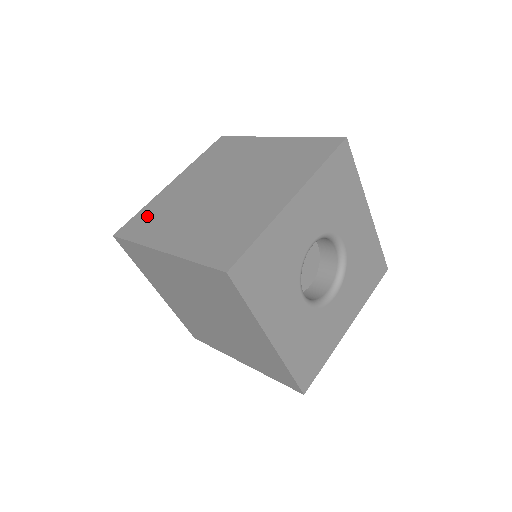
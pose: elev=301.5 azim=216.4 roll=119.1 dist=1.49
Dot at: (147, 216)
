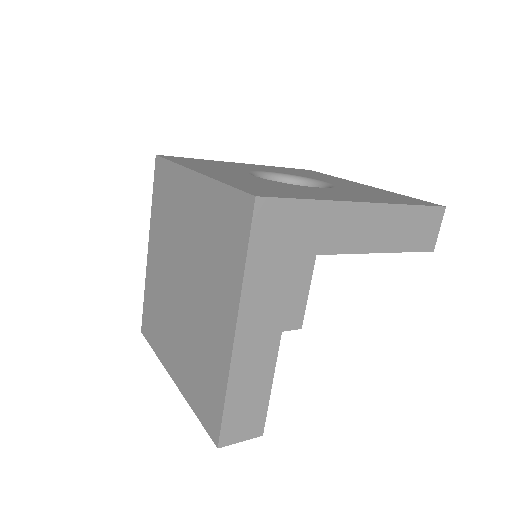
Dot at: occluded
